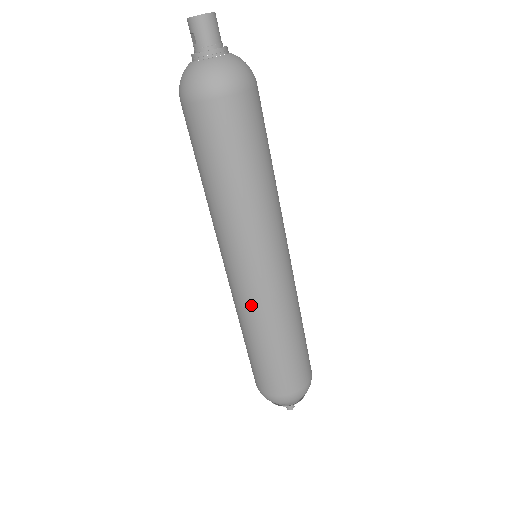
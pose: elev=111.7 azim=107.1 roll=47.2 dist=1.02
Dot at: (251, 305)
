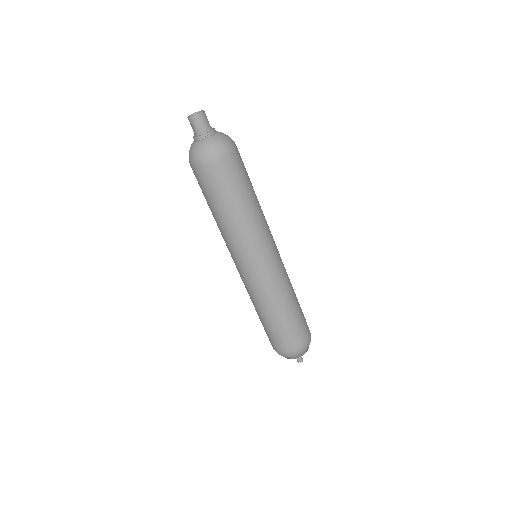
Dot at: (257, 289)
